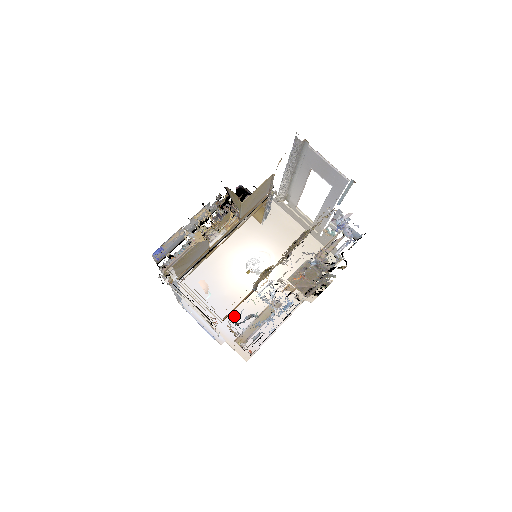
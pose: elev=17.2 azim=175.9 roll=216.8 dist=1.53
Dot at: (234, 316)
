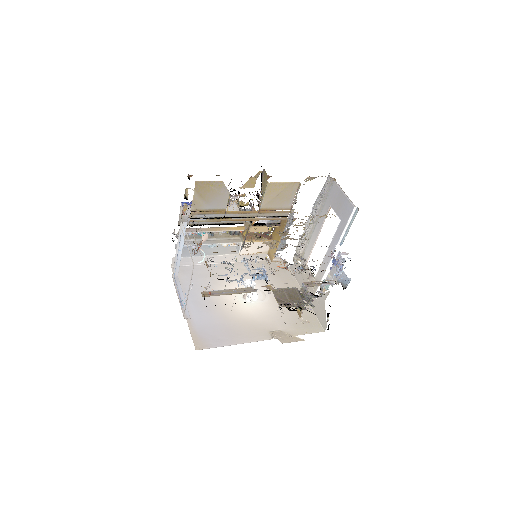
Dot at: (209, 315)
